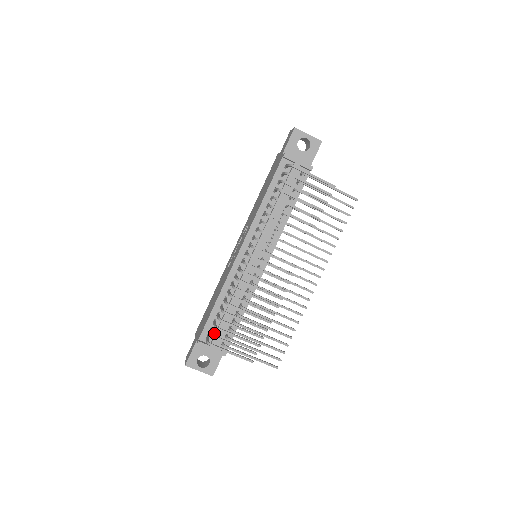
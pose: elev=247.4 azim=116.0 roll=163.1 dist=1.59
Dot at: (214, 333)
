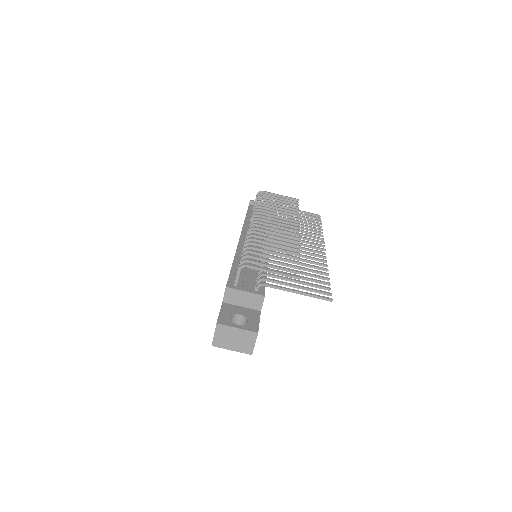
Dot at: (241, 284)
